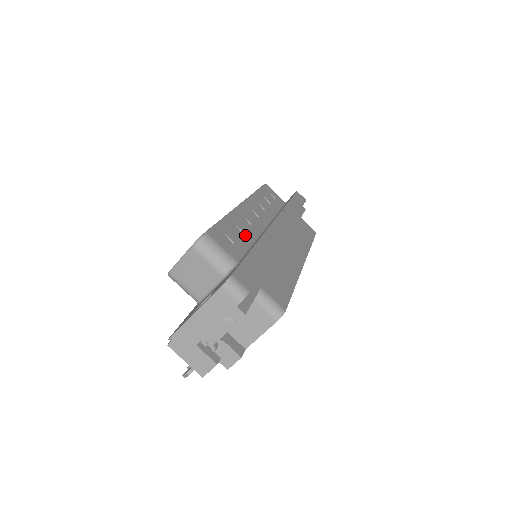
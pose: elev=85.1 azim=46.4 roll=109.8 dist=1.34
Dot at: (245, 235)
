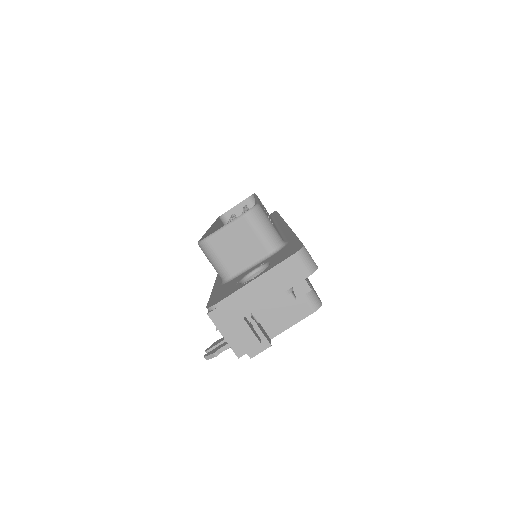
Dot at: occluded
